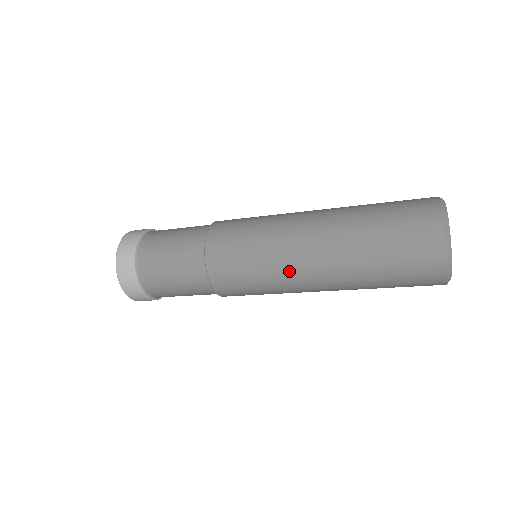
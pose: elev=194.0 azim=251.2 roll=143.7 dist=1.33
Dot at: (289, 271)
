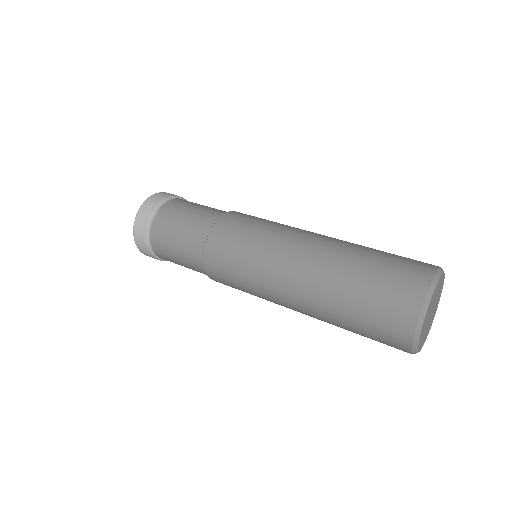
Dot at: occluded
